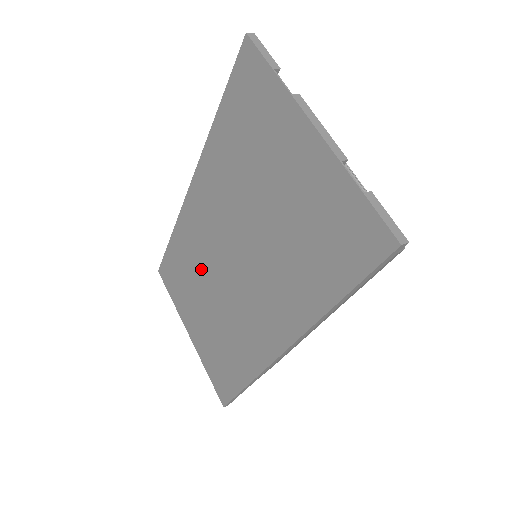
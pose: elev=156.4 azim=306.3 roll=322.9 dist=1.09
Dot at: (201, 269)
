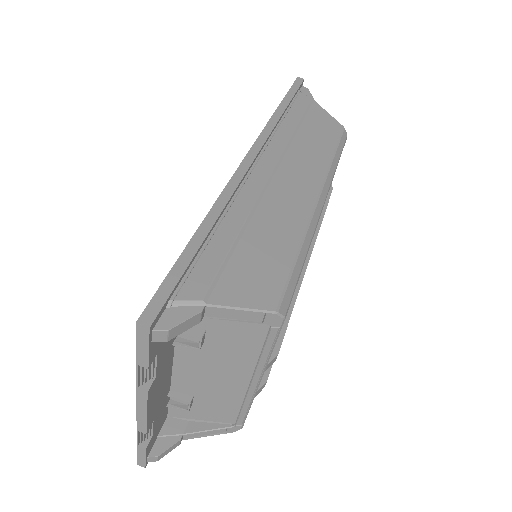
Dot at: occluded
